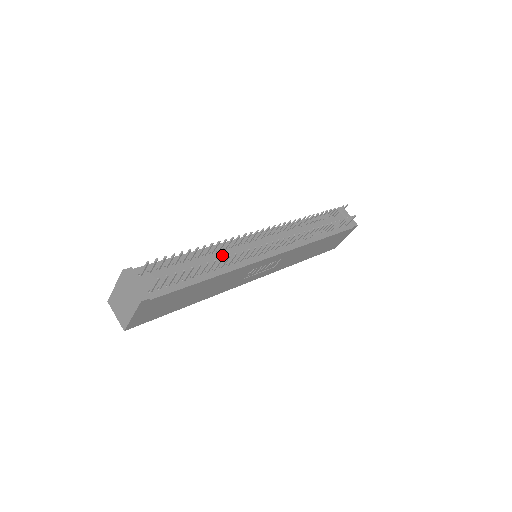
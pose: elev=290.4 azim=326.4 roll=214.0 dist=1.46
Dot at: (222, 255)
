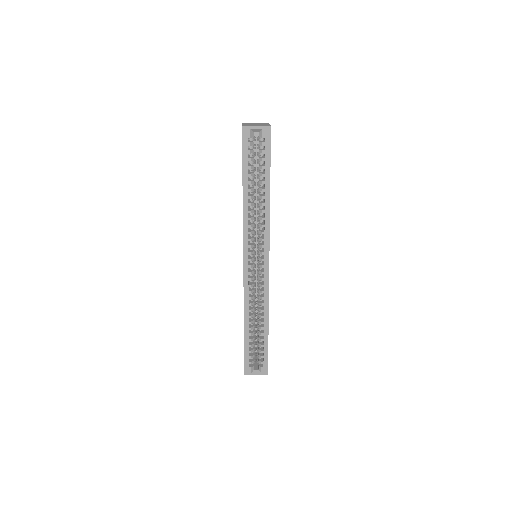
Dot at: occluded
